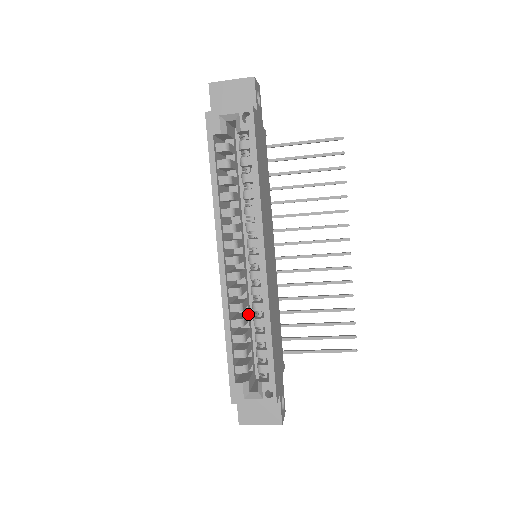
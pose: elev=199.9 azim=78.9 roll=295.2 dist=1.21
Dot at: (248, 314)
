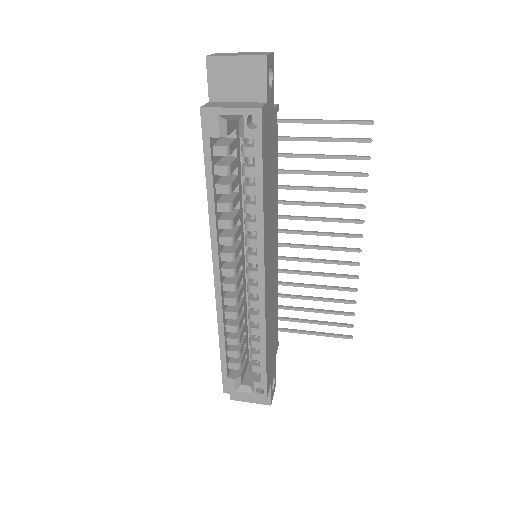
Dot at: (244, 311)
